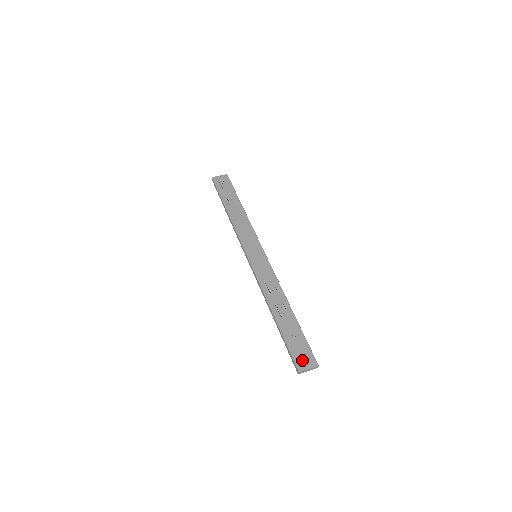
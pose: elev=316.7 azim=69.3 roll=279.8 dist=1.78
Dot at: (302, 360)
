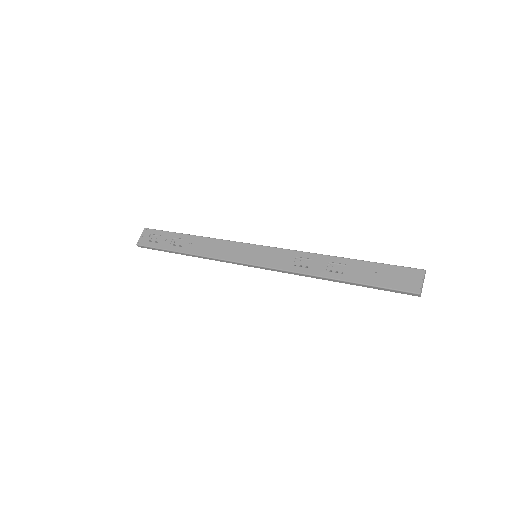
Dot at: (408, 282)
